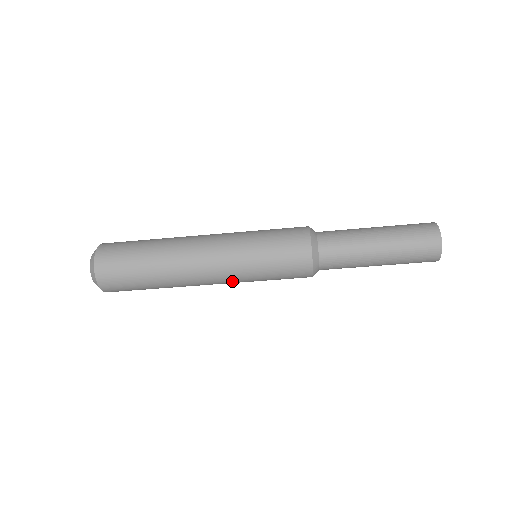
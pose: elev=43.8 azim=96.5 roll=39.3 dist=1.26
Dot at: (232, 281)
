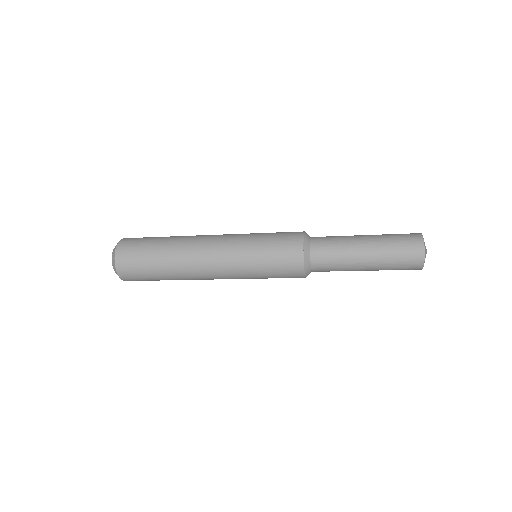
Dot at: occluded
